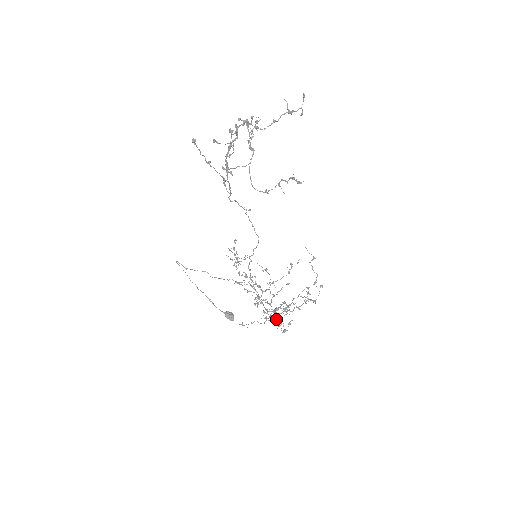
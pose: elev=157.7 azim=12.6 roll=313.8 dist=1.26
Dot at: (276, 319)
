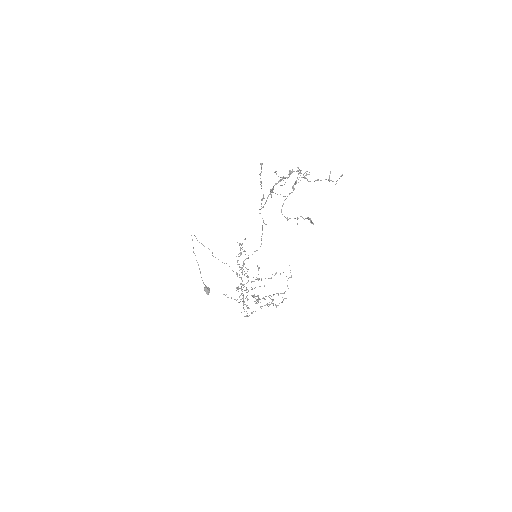
Dot at: occluded
